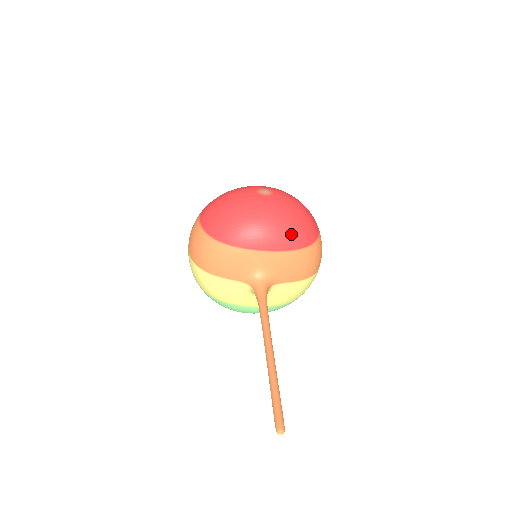
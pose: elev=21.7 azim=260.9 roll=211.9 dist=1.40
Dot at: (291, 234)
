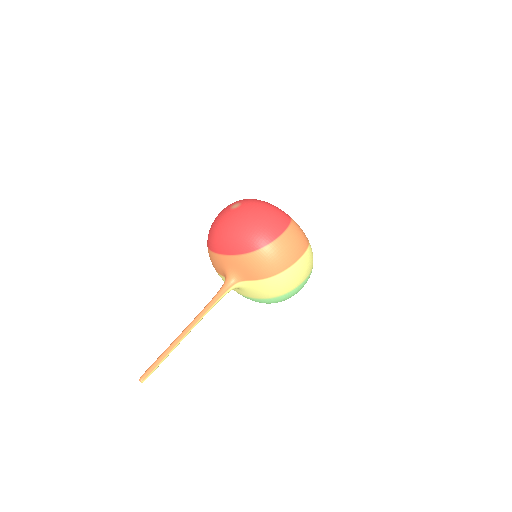
Dot at: (237, 241)
